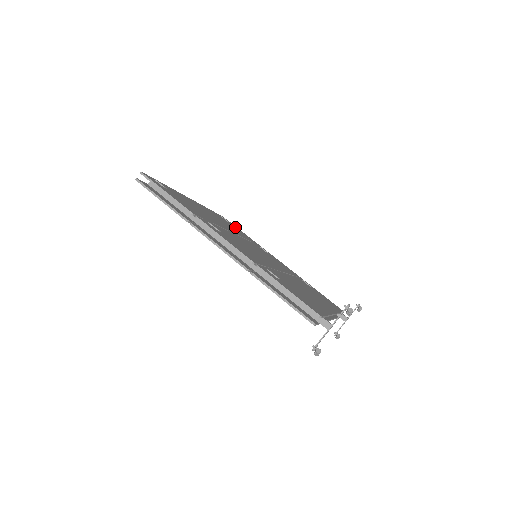
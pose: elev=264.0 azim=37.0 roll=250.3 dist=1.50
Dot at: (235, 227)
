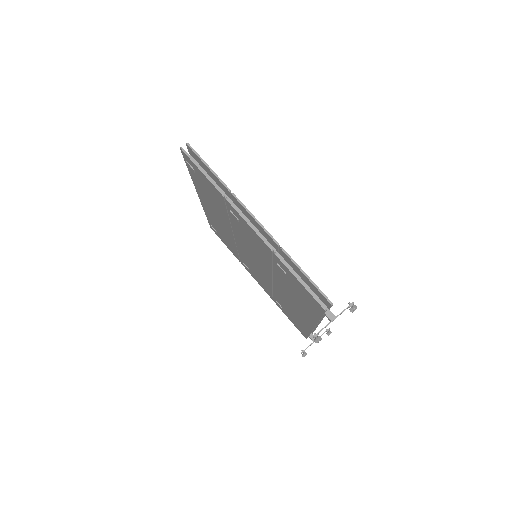
Dot at: occluded
